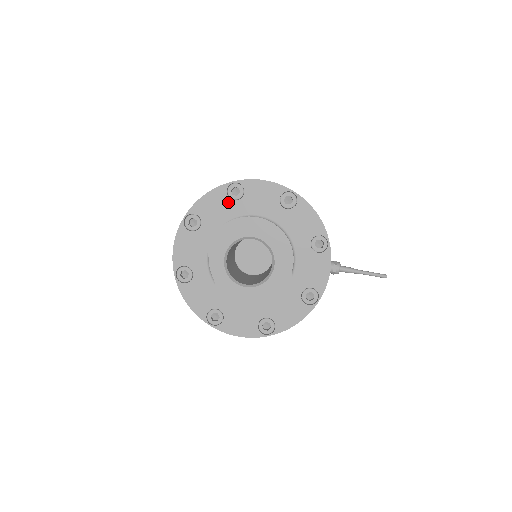
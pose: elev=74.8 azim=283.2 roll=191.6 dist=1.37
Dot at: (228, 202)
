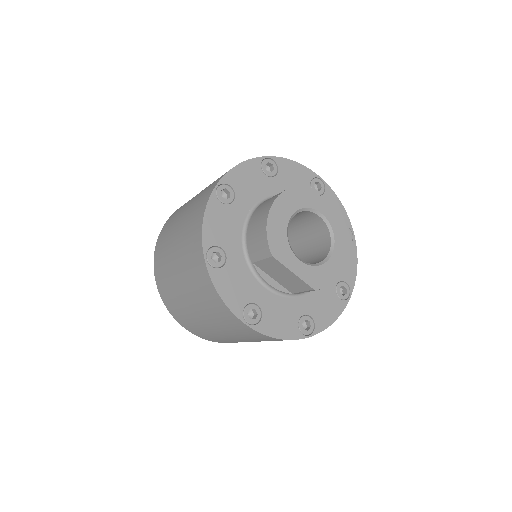
Dot at: (228, 210)
